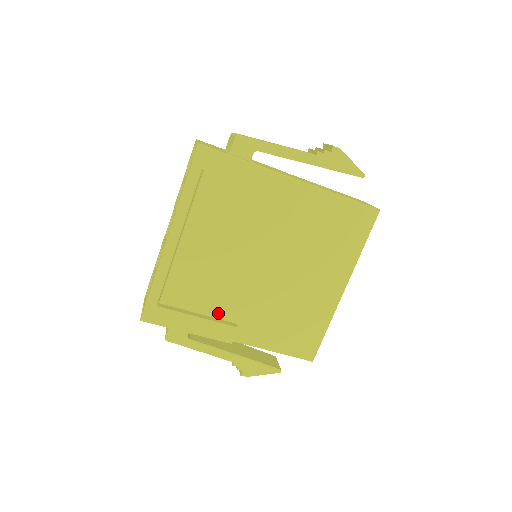
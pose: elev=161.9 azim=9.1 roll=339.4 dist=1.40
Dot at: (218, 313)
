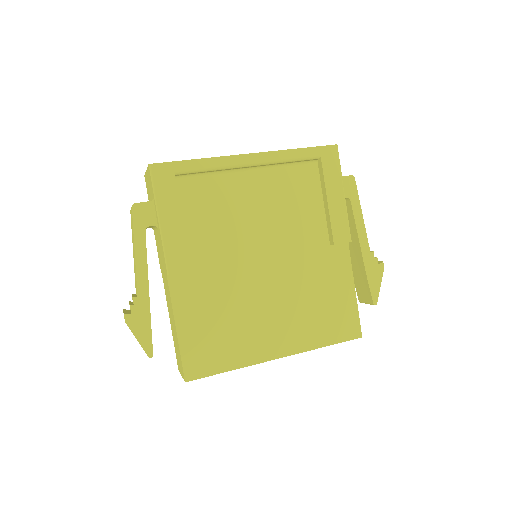
Dot at: (192, 244)
